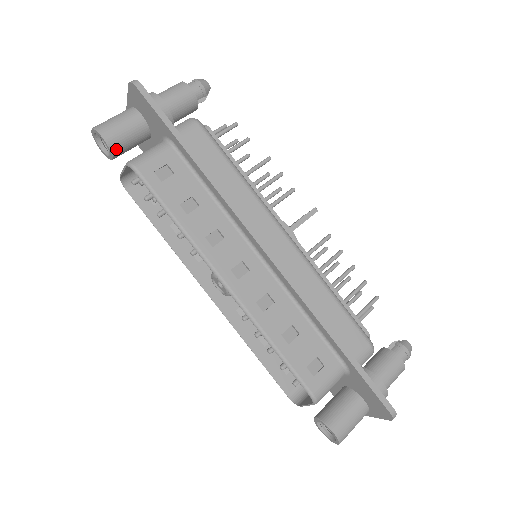
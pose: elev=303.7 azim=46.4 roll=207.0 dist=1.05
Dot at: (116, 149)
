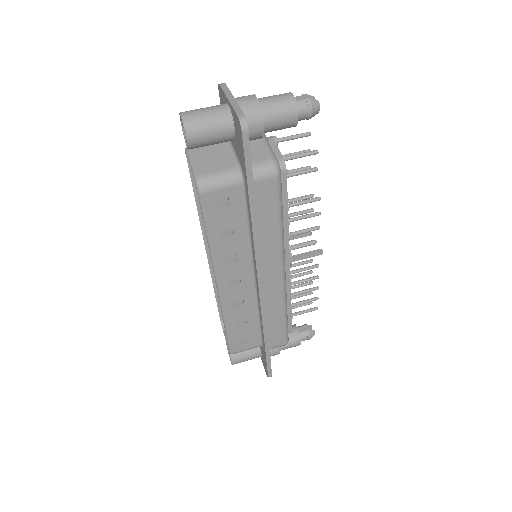
Dot at: occluded
